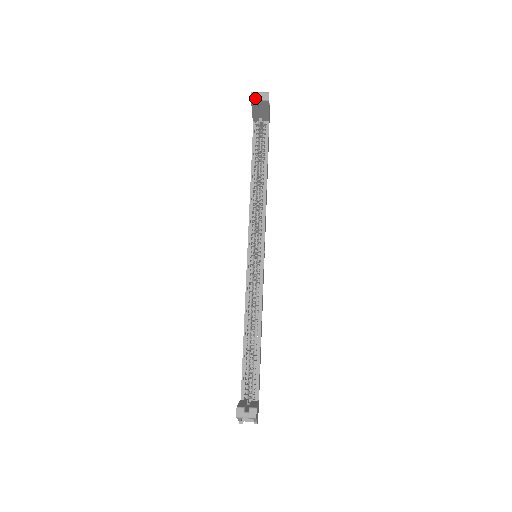
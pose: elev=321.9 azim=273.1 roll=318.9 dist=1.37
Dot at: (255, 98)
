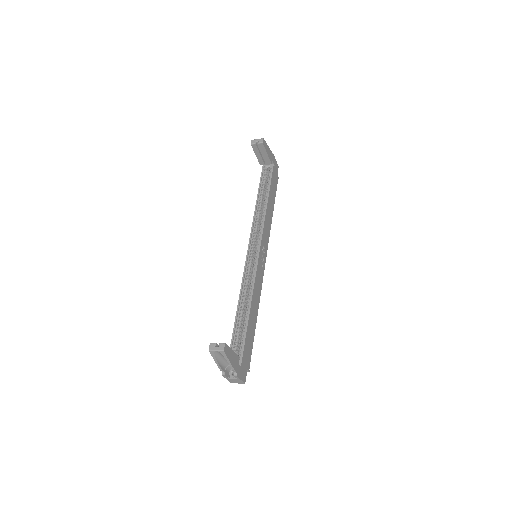
Dot at: (254, 143)
